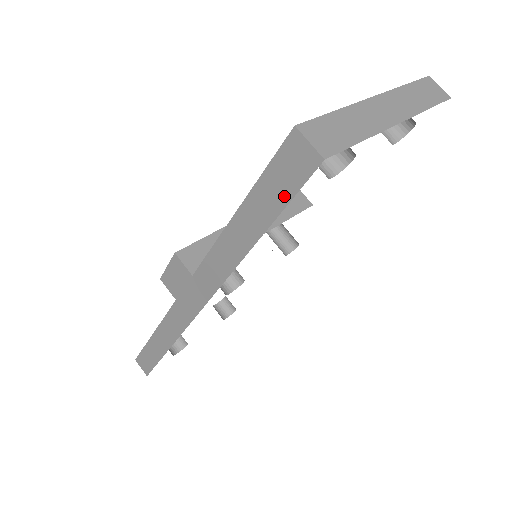
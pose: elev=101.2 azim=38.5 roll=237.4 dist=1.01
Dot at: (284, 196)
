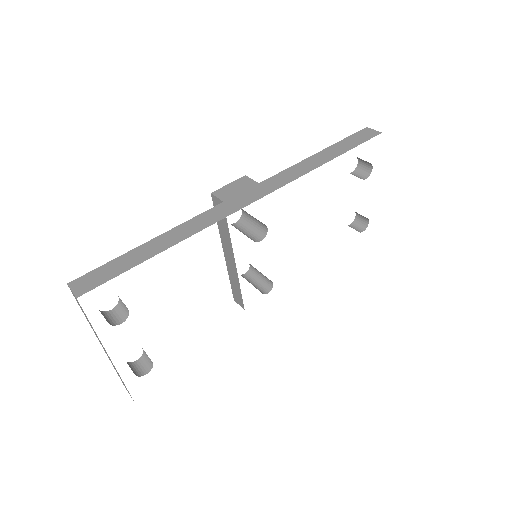
Dot at: (357, 143)
